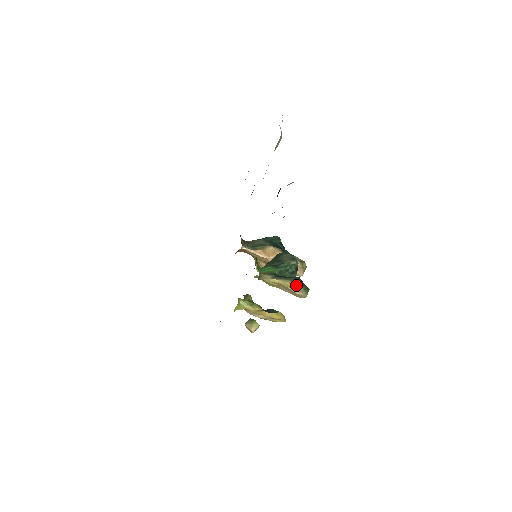
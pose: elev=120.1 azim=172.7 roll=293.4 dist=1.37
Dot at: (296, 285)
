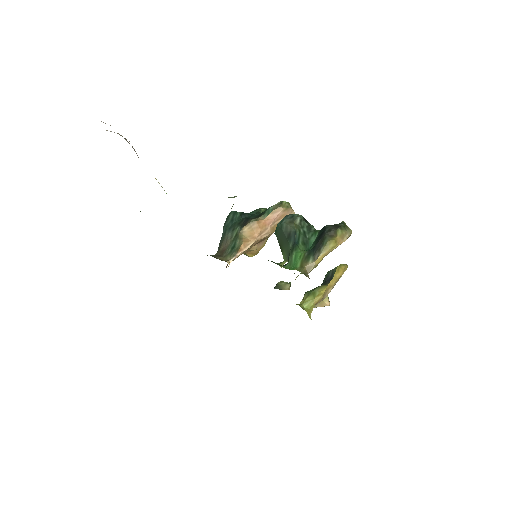
Dot at: (337, 236)
